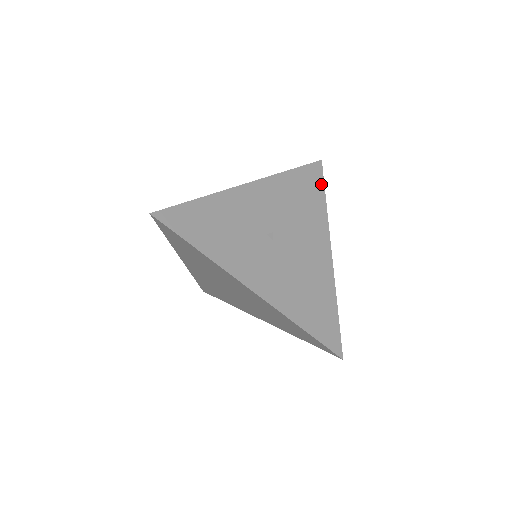
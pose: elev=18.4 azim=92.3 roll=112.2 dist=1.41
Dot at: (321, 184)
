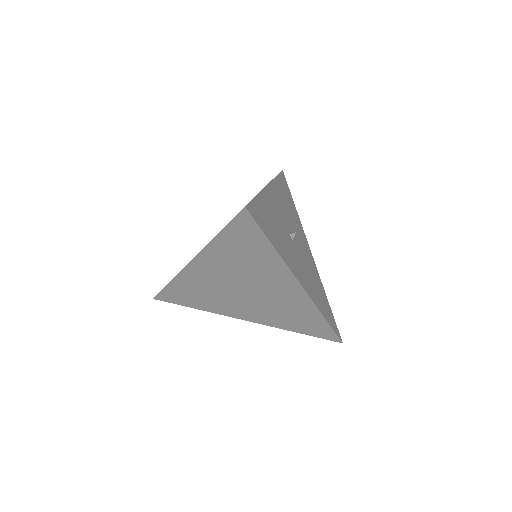
Dot at: (289, 192)
